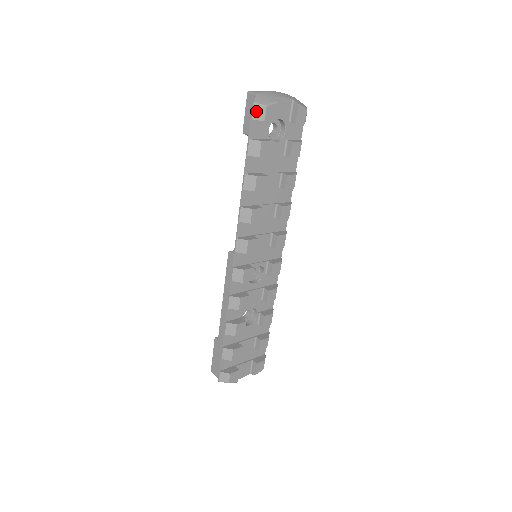
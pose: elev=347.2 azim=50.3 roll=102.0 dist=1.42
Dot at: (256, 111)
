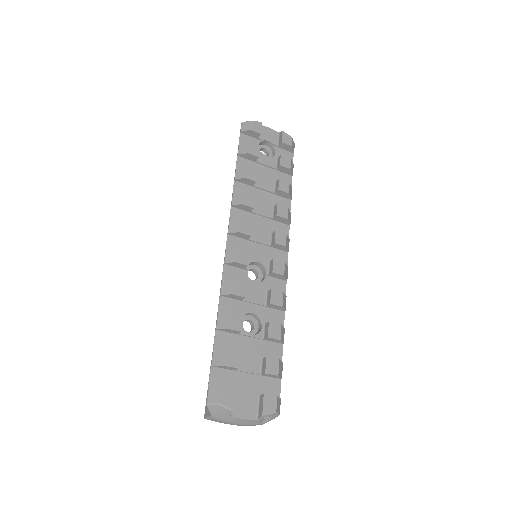
Dot at: (244, 126)
